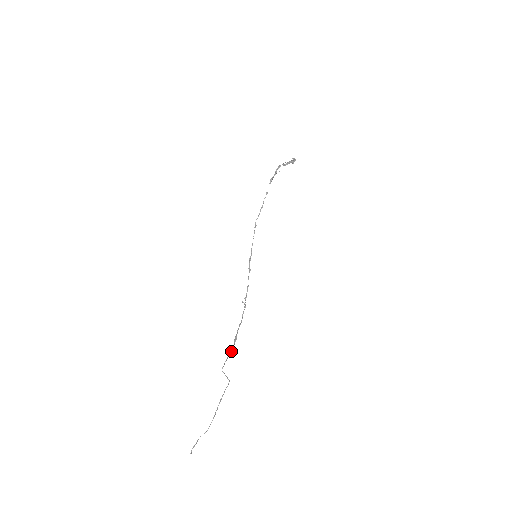
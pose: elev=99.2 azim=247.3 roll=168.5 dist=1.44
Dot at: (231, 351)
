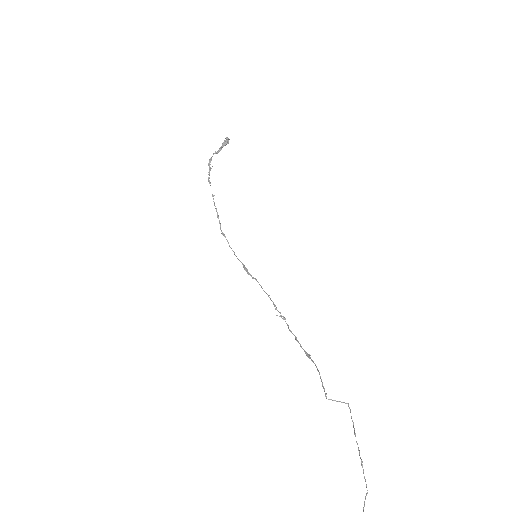
Dot at: (317, 370)
